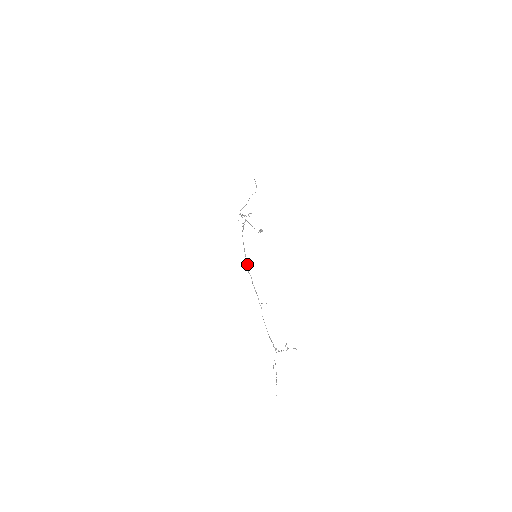
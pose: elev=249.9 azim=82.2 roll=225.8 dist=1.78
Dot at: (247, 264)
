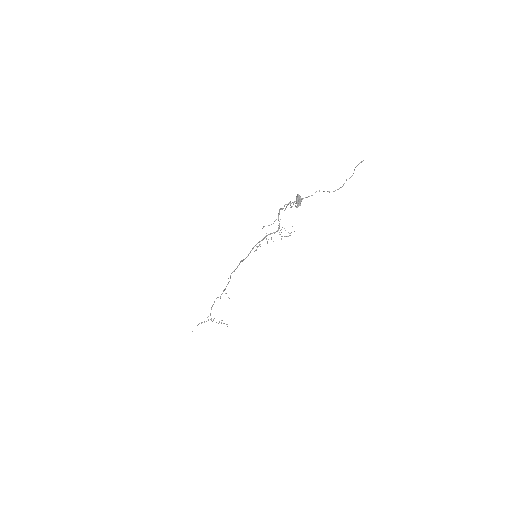
Dot at: occluded
